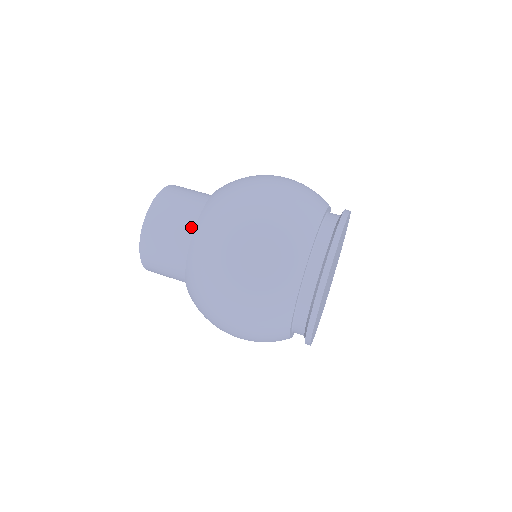
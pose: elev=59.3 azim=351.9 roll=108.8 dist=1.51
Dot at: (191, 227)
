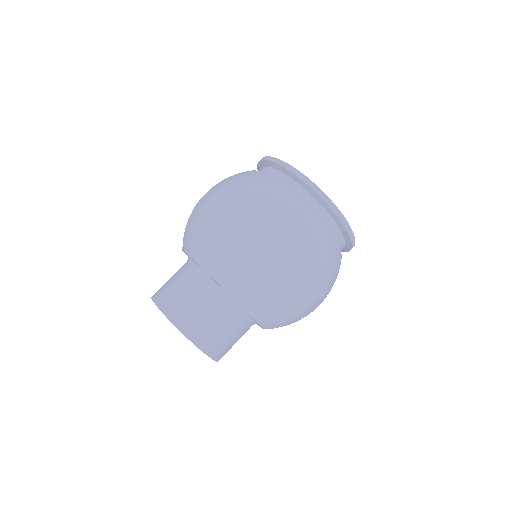
Dot at: (191, 270)
